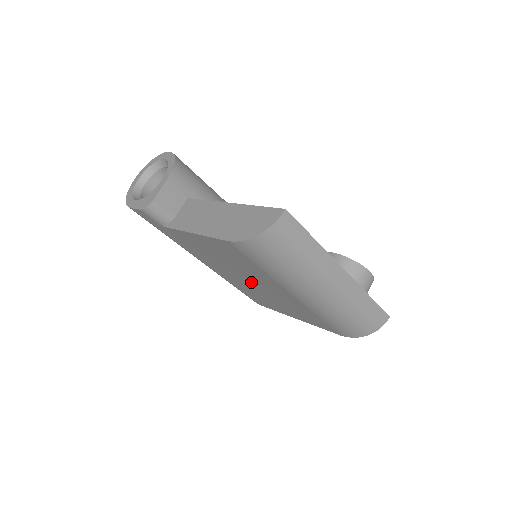
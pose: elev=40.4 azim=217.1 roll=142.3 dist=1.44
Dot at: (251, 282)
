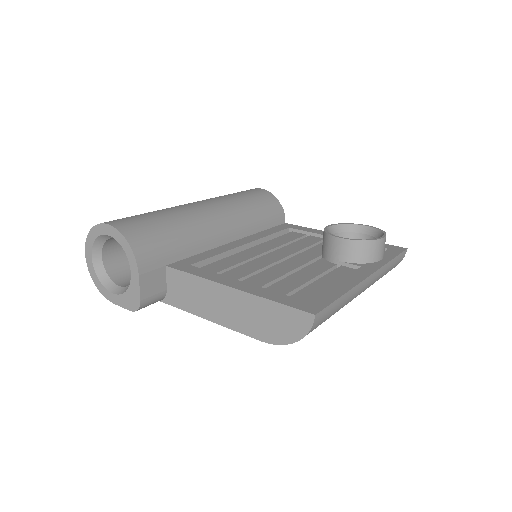
Dot at: occluded
